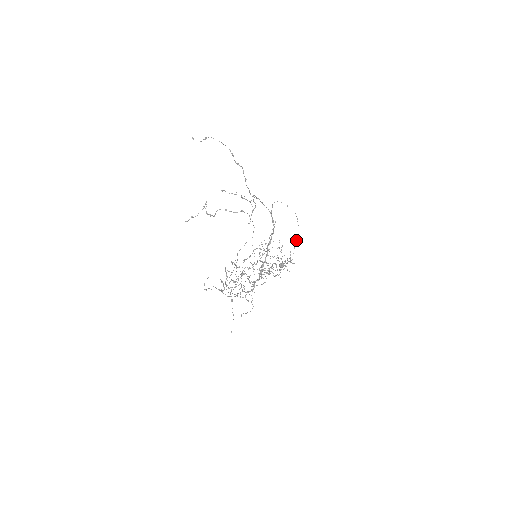
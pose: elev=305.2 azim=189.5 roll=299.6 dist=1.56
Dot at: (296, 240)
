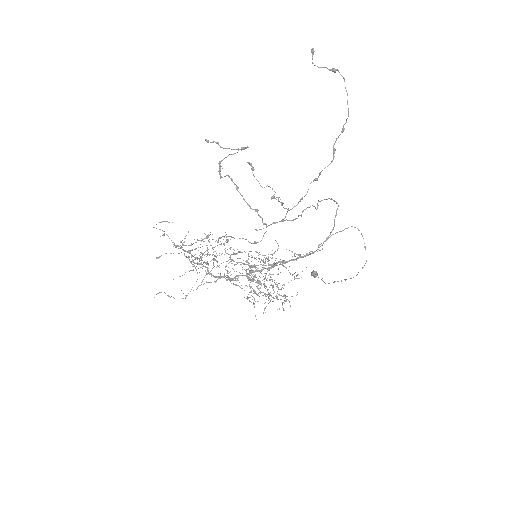
Dot at: (344, 279)
